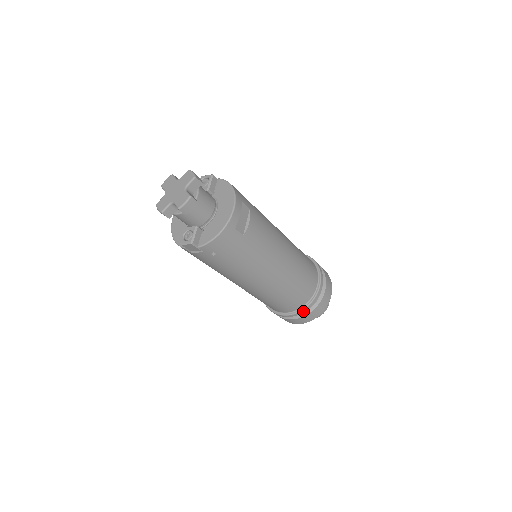
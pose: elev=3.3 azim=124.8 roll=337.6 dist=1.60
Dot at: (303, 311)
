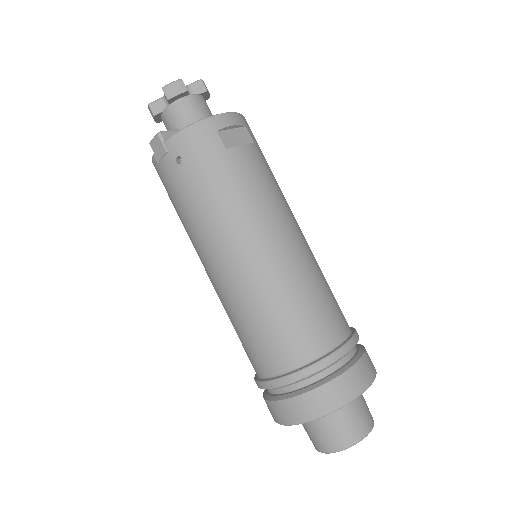
Dot at: (300, 376)
